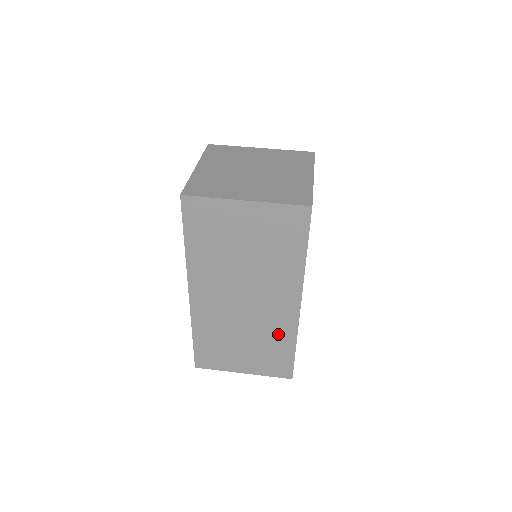
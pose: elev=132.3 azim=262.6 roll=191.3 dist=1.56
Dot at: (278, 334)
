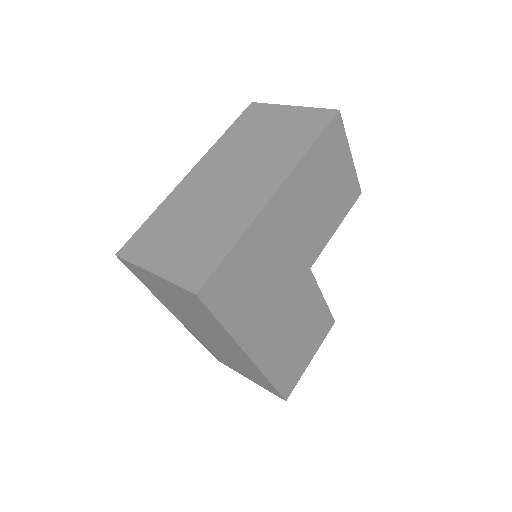
Dot at: (230, 223)
